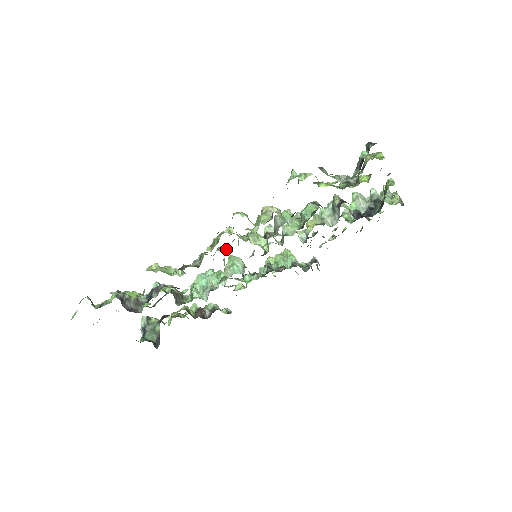
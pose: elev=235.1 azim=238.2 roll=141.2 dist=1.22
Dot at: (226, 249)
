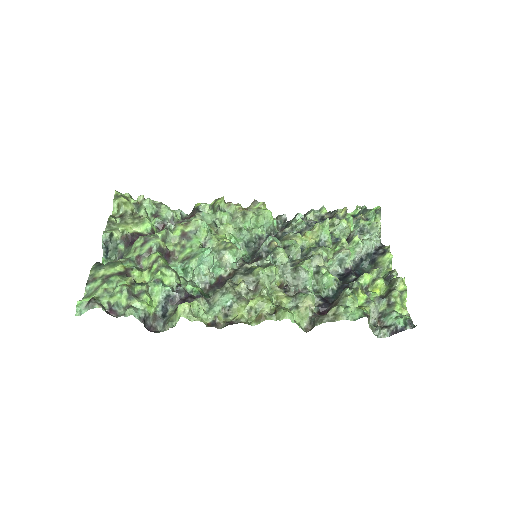
Dot at: (251, 295)
